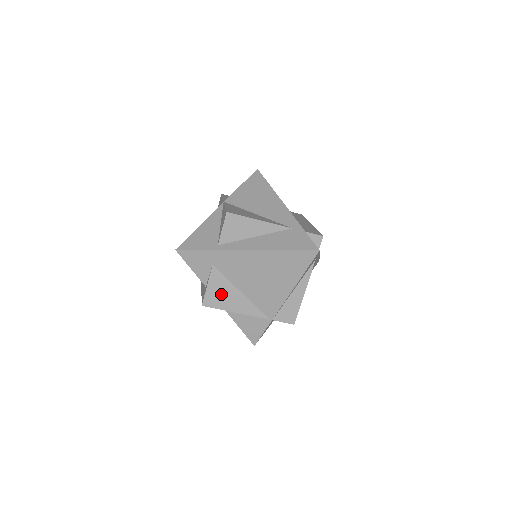
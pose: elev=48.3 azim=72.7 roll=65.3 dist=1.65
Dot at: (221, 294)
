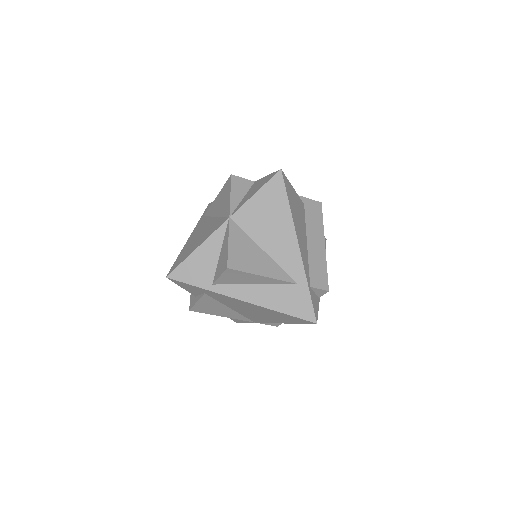
Dot at: (210, 307)
